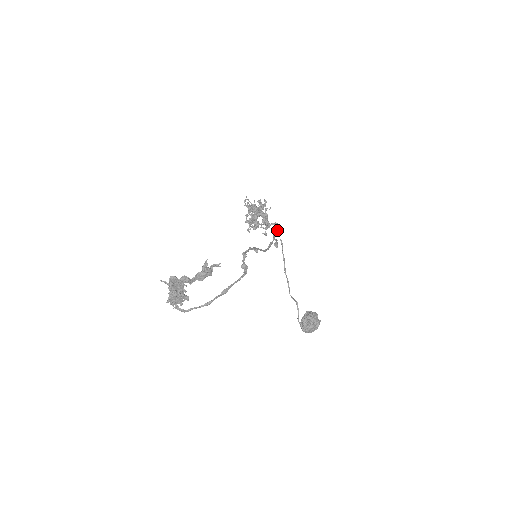
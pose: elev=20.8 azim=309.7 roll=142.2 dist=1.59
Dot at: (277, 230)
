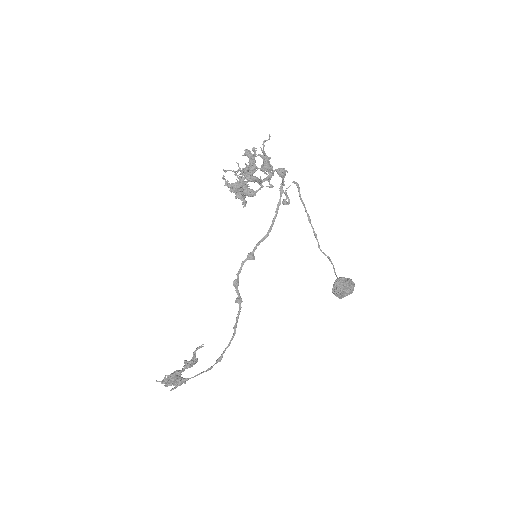
Dot at: (283, 179)
